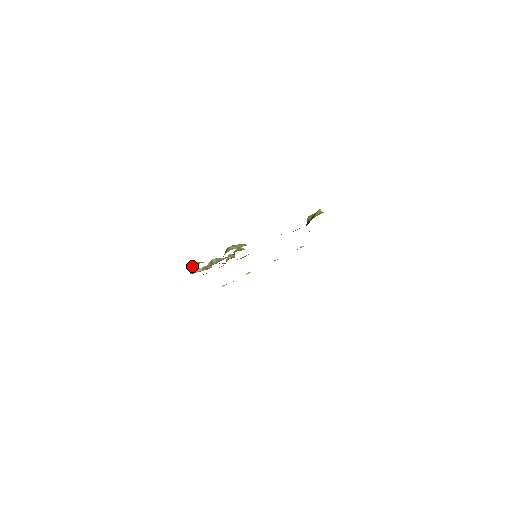
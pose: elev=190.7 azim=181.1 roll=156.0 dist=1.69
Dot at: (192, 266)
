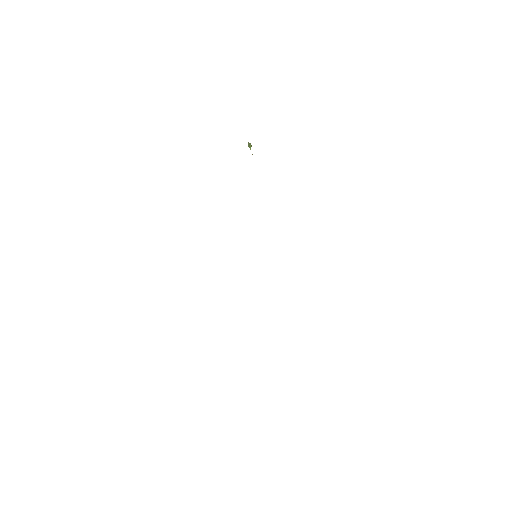
Dot at: (251, 146)
